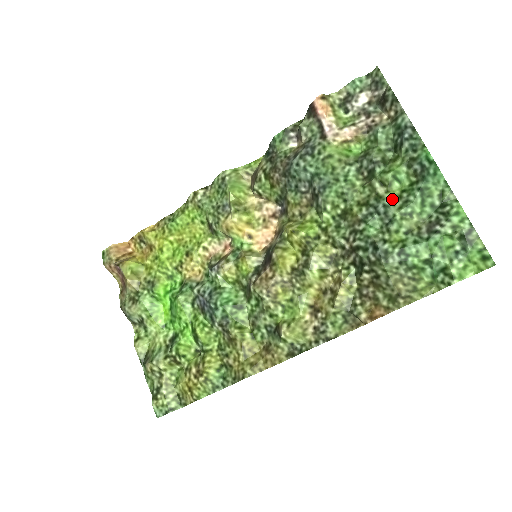
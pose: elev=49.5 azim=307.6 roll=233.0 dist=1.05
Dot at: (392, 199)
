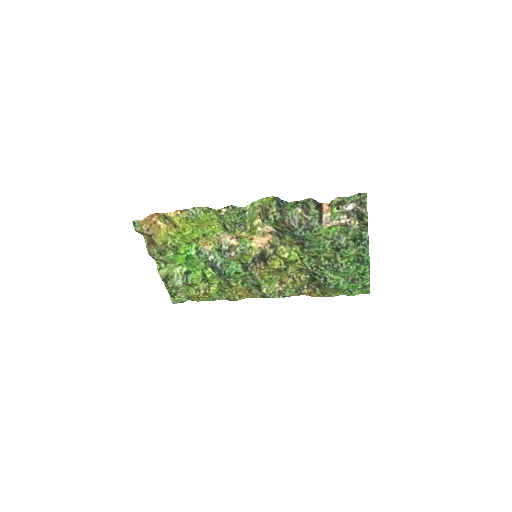
Dot at: (342, 264)
